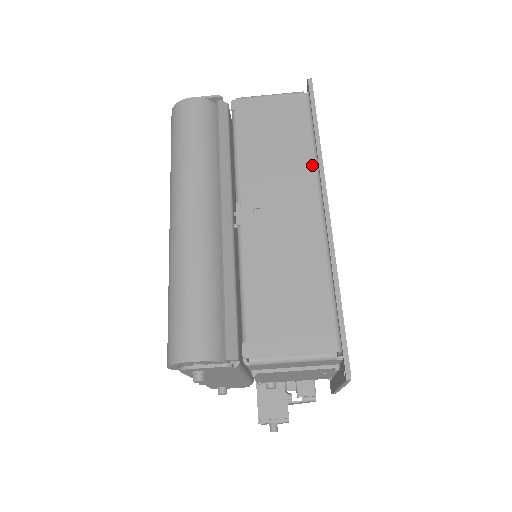
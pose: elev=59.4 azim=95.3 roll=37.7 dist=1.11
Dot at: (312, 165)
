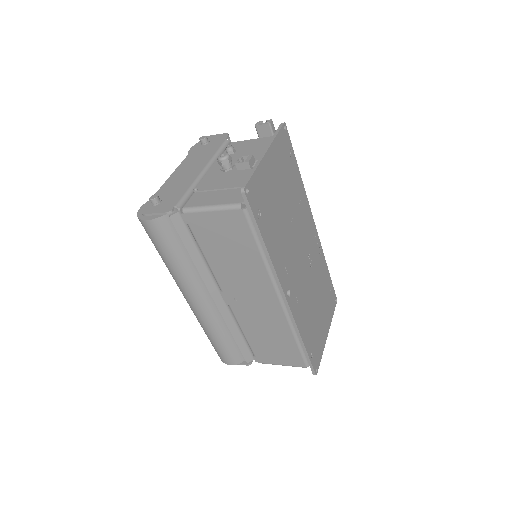
Dot at: (266, 272)
